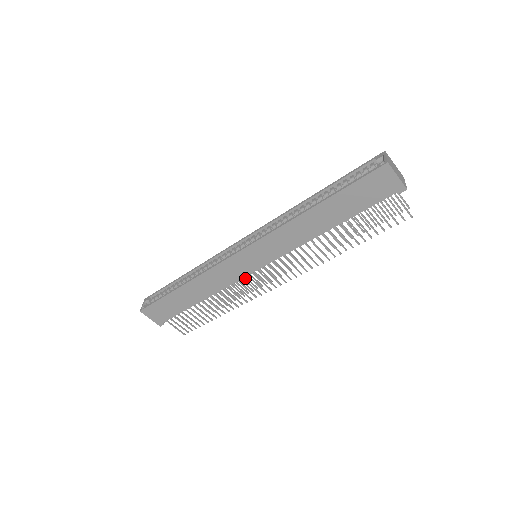
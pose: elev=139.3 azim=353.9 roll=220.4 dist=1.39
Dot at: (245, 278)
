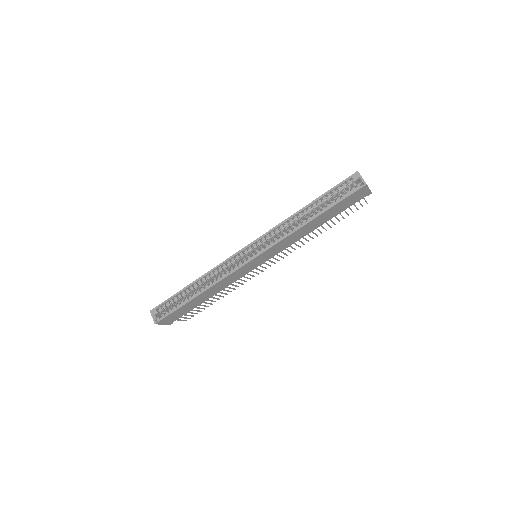
Dot at: occluded
